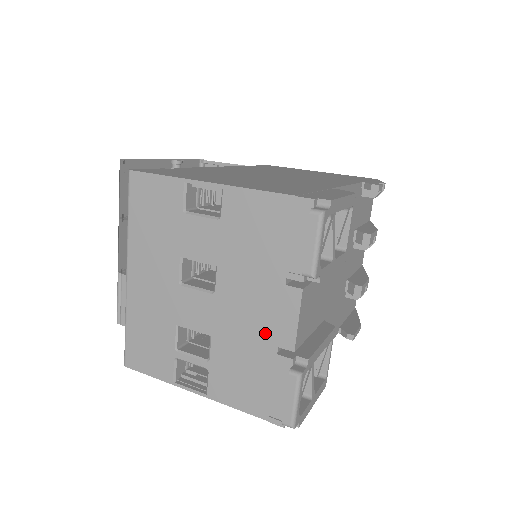
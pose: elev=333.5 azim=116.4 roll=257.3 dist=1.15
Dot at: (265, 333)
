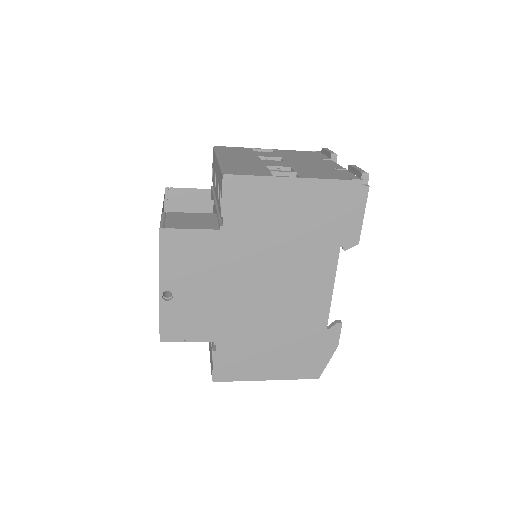
Dot at: (324, 166)
